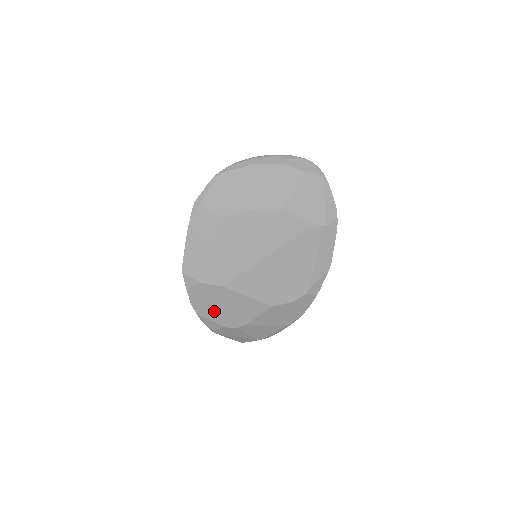
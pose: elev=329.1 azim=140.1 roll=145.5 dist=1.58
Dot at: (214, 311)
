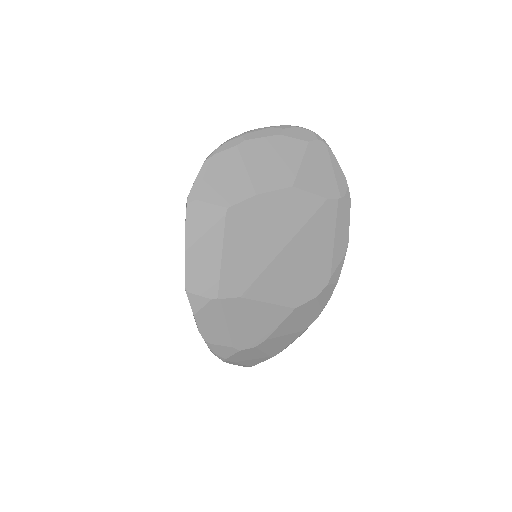
Dot at: (228, 333)
